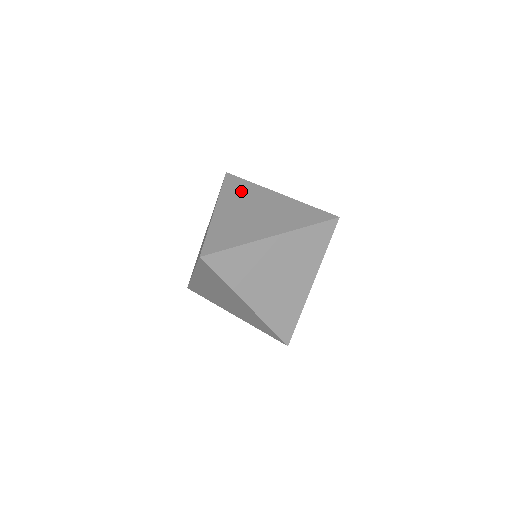
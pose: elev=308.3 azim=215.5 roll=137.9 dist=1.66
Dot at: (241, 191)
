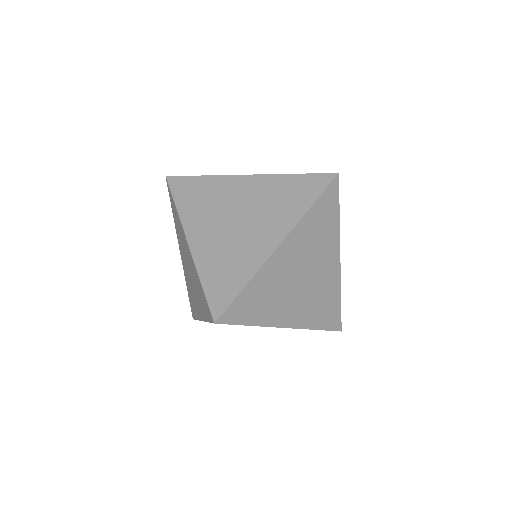
Dot at: occluded
